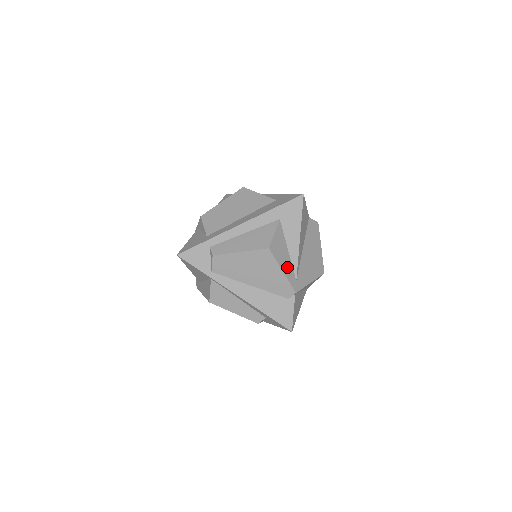
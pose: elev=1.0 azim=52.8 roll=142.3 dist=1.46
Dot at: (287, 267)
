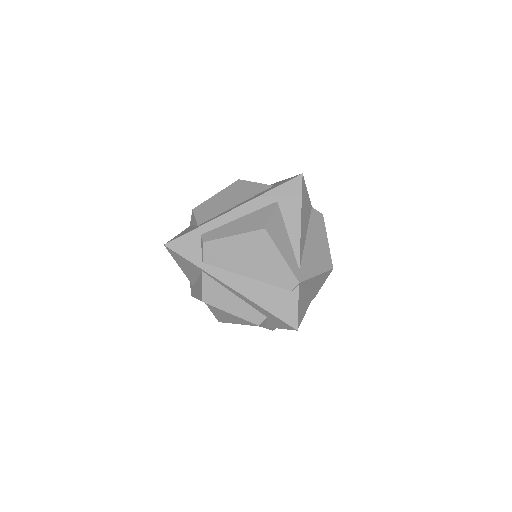
Dot at: (288, 253)
